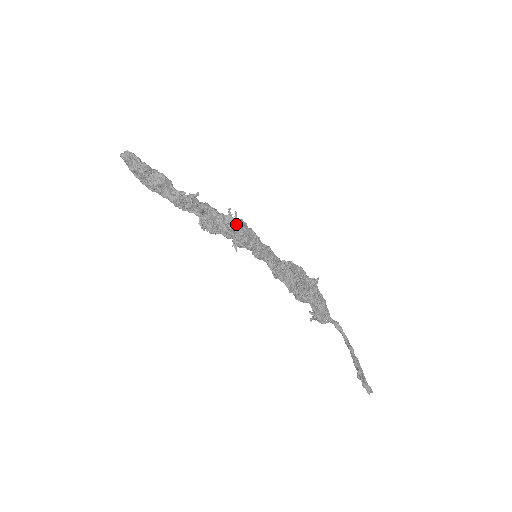
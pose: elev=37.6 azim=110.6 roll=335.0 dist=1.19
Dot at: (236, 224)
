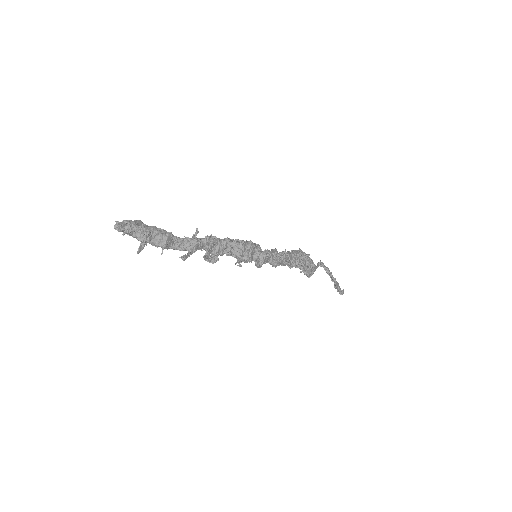
Dot at: (239, 248)
